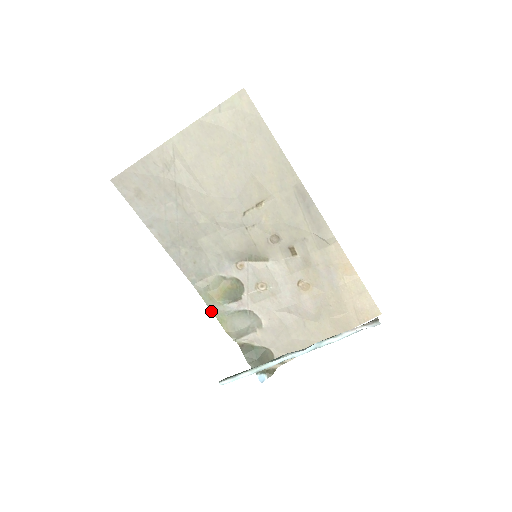
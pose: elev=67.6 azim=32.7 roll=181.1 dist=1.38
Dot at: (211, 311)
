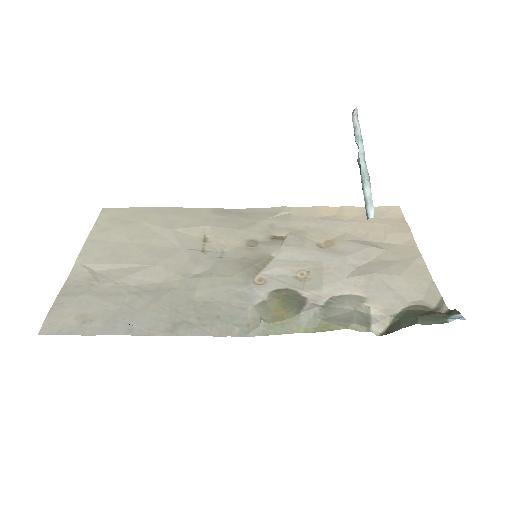
Dot at: occluded
